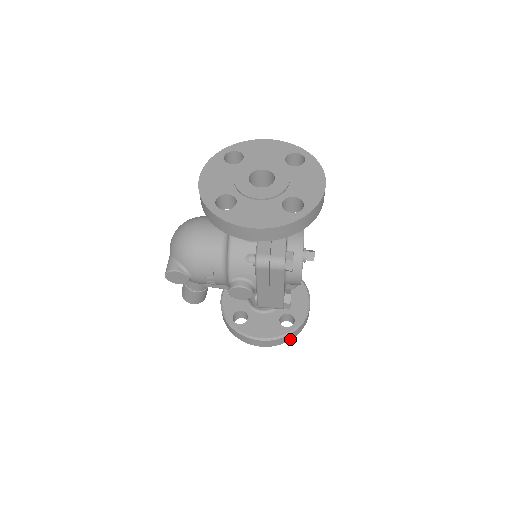
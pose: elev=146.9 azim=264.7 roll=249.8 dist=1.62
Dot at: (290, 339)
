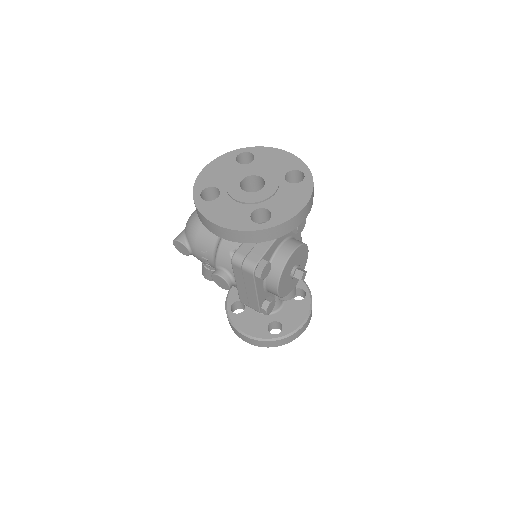
Dot at: (272, 346)
